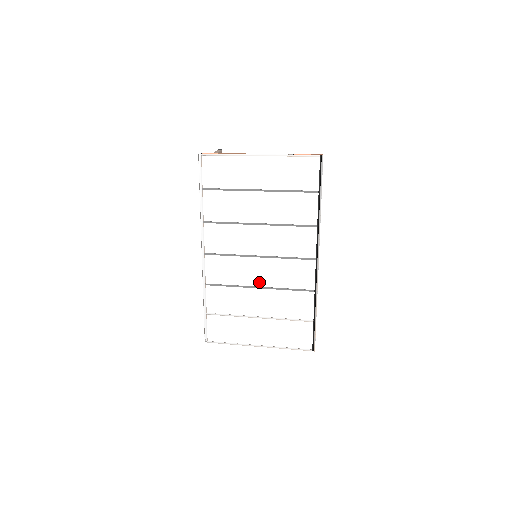
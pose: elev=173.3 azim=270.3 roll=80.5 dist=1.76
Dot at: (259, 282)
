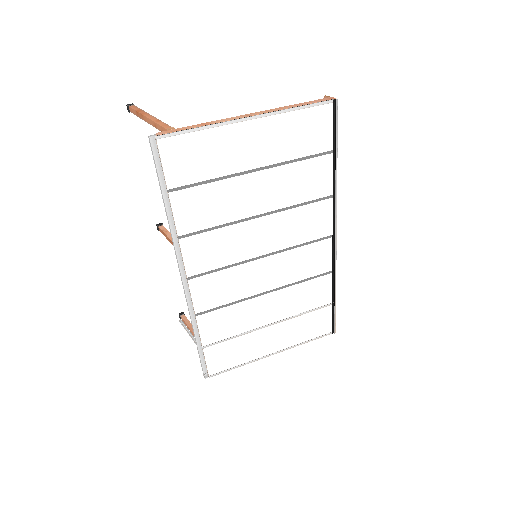
Dot at: (266, 286)
